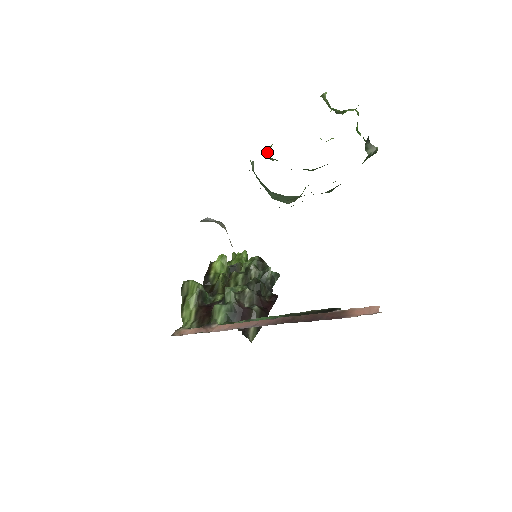
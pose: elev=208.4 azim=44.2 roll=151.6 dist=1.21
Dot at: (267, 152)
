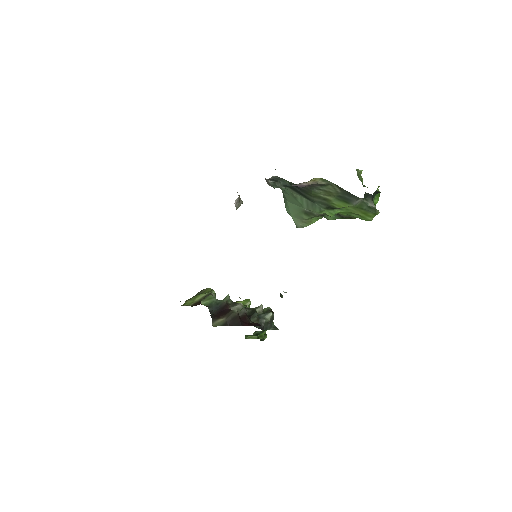
Dot at: occluded
